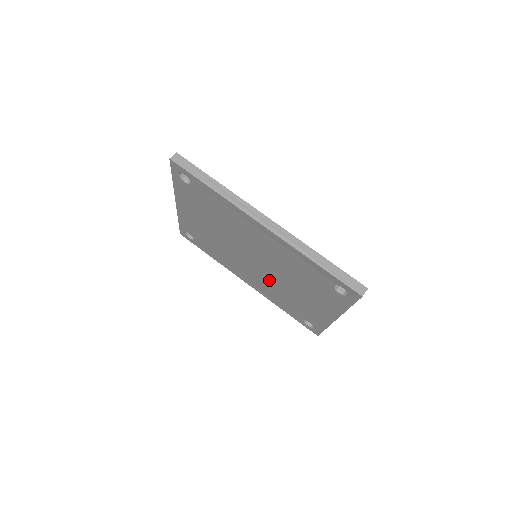
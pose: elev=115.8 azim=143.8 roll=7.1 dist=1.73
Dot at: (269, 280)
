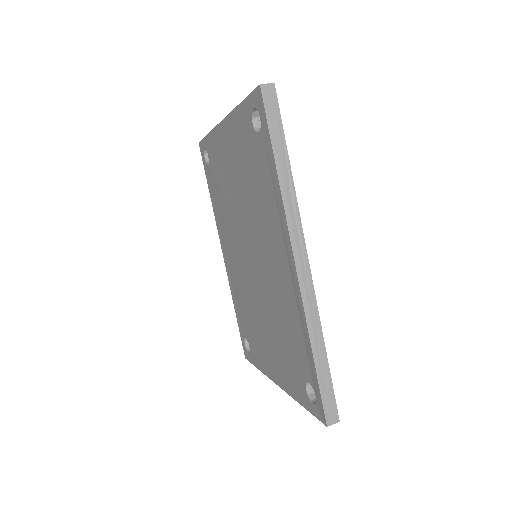
Dot at: (247, 284)
